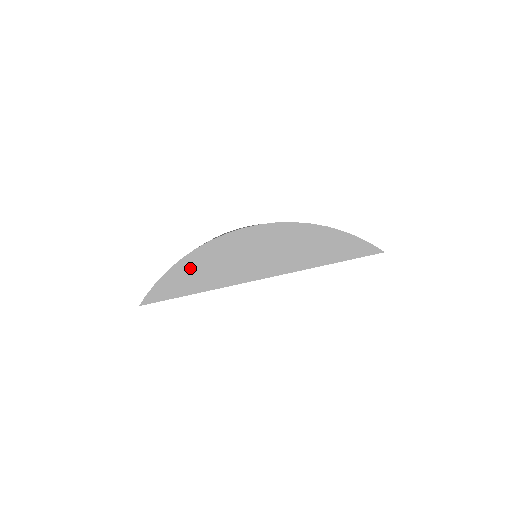
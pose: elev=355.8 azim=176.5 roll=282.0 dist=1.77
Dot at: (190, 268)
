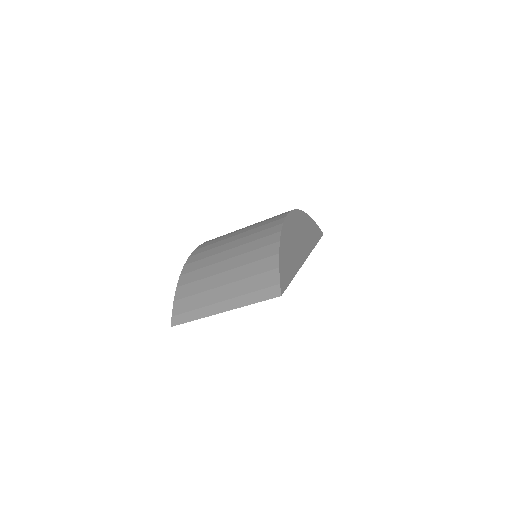
Dot at: (285, 250)
